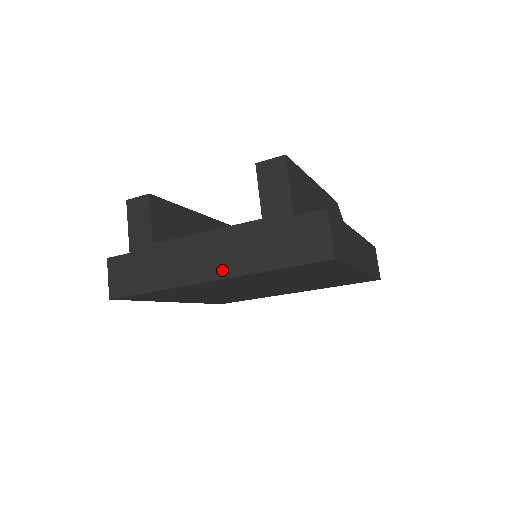
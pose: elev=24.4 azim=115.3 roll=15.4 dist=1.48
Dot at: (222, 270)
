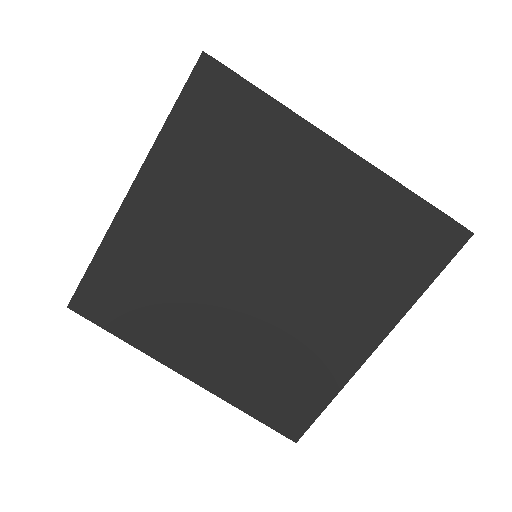
Dot at: occluded
